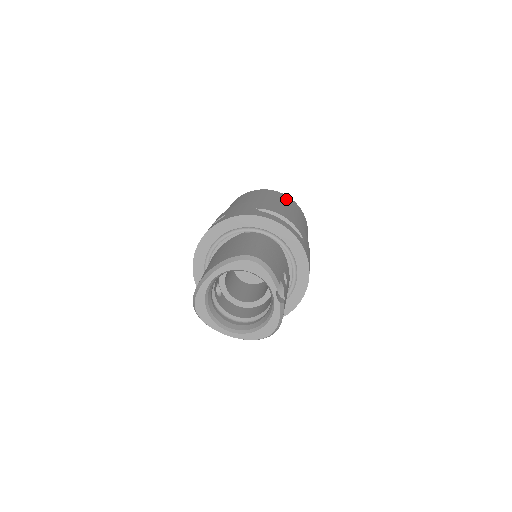
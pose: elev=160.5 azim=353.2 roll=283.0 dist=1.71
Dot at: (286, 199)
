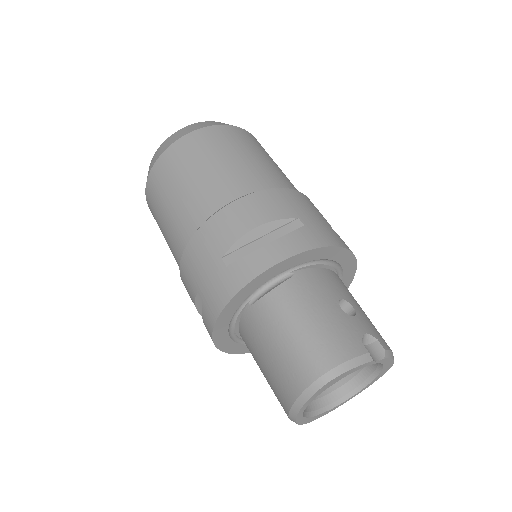
Dot at: (199, 149)
